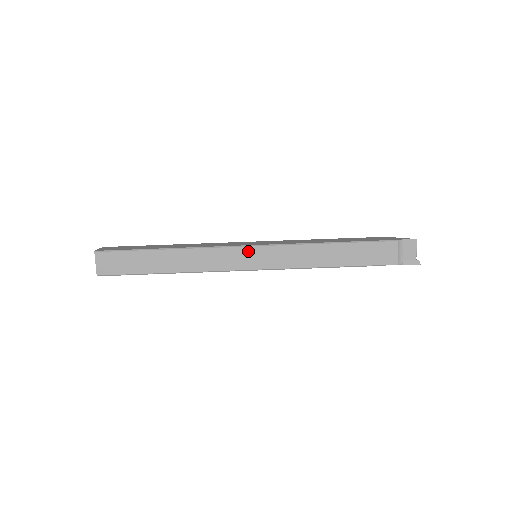
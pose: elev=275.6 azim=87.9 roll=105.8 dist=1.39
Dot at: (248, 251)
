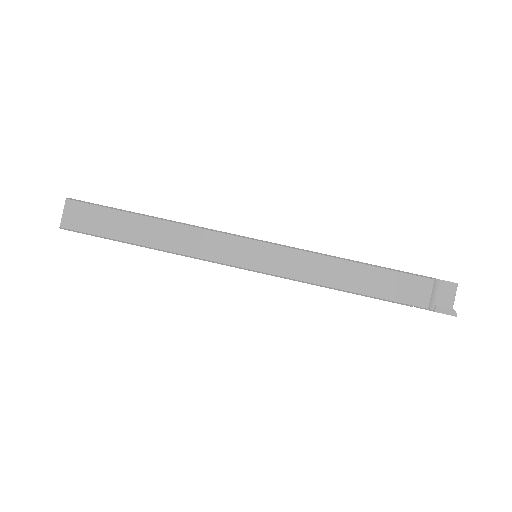
Dot at: (248, 244)
